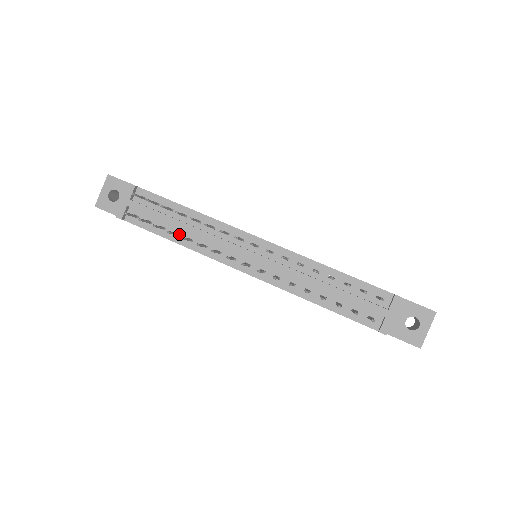
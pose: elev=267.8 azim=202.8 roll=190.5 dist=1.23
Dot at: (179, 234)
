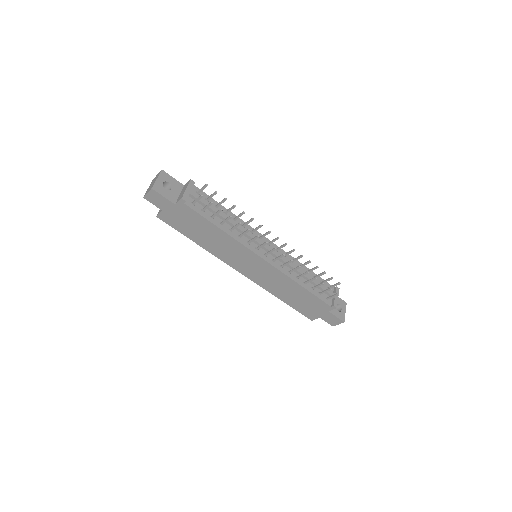
Dot at: (222, 225)
